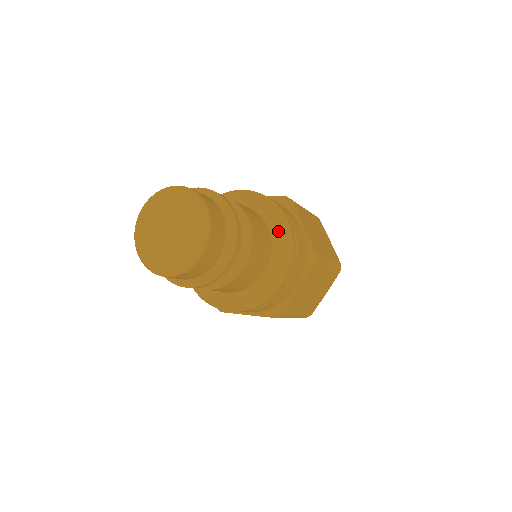
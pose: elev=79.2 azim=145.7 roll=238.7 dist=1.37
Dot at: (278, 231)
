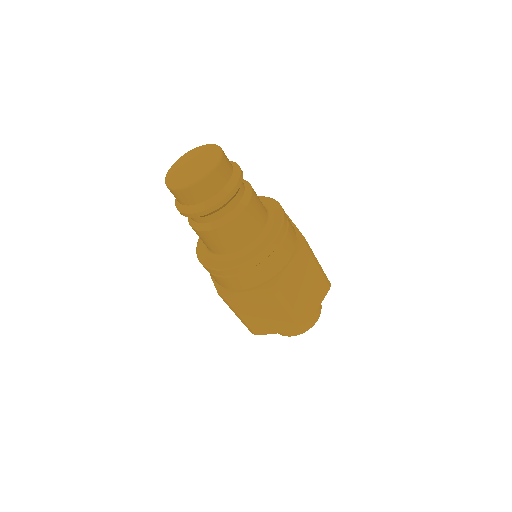
Dot at: (273, 211)
